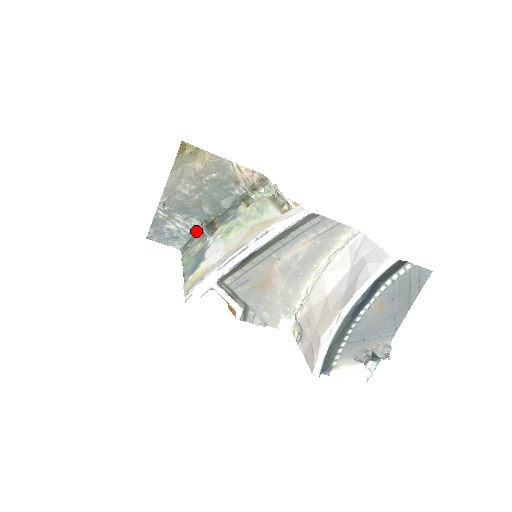
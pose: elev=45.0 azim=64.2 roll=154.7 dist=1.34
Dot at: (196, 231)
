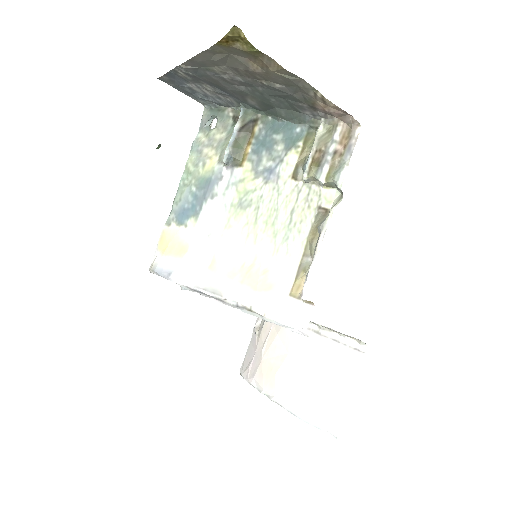
Dot at: (231, 106)
